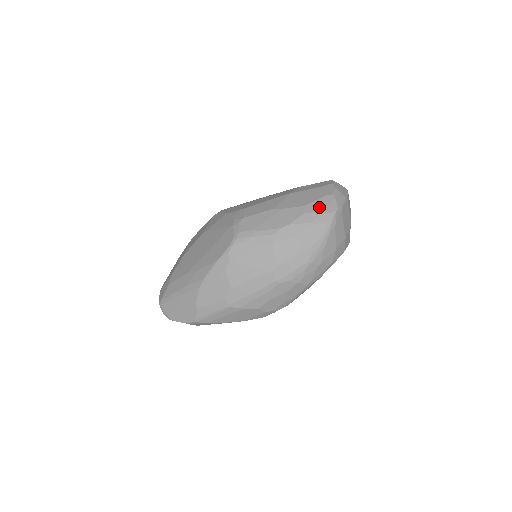
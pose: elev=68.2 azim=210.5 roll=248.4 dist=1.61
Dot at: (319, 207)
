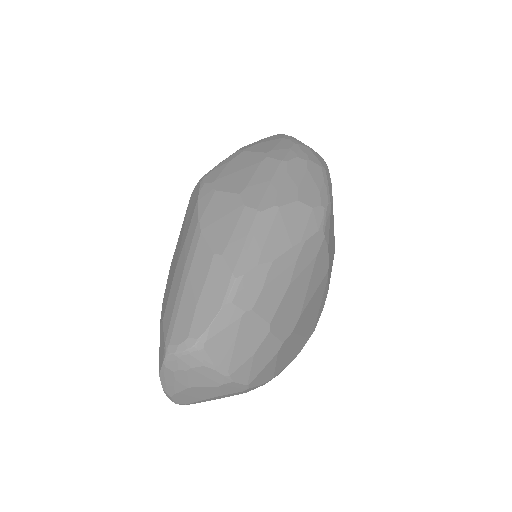
Dot at: occluded
